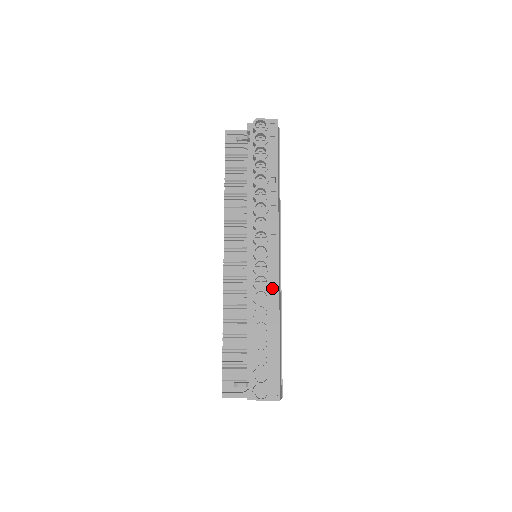
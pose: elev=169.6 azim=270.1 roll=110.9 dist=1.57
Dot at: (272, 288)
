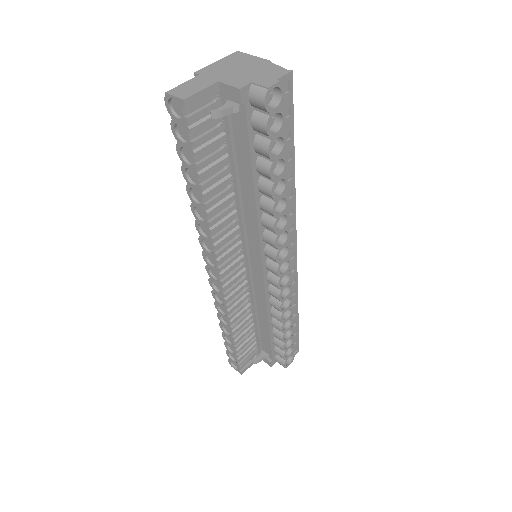
Dot at: (292, 288)
